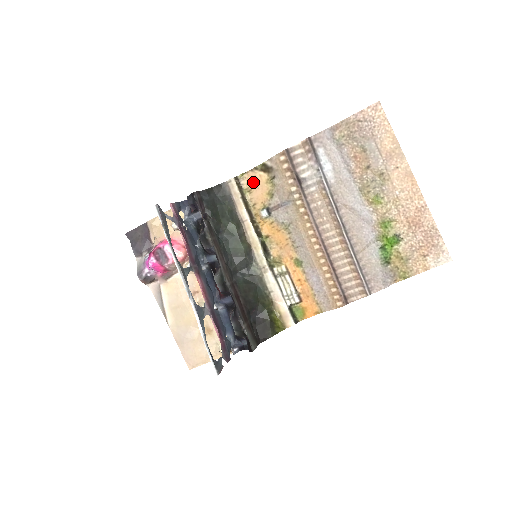
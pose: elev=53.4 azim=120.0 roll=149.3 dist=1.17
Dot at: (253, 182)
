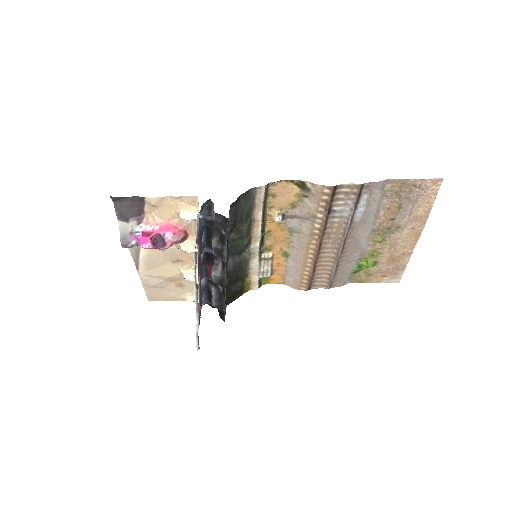
Dot at: (282, 190)
